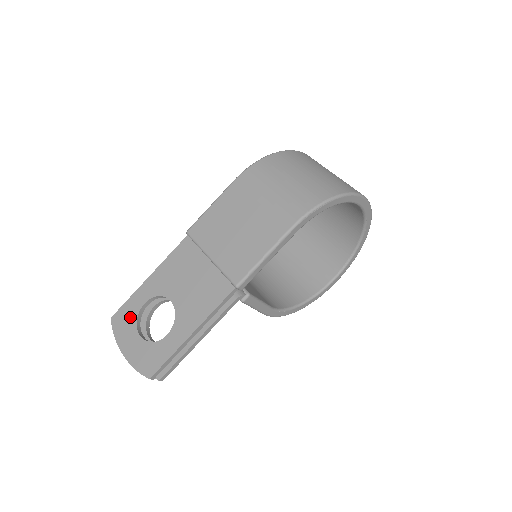
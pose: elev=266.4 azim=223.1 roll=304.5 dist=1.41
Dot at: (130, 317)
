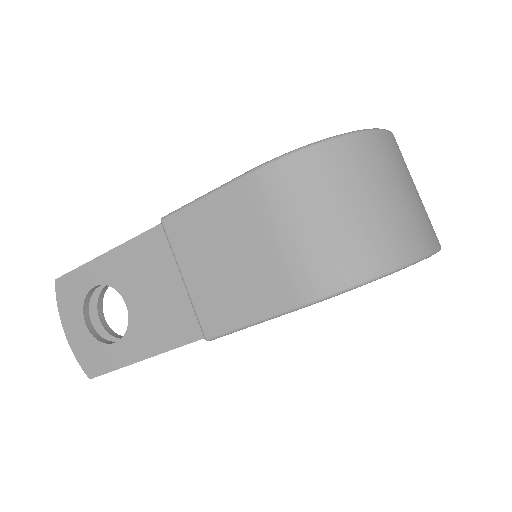
Dot at: (77, 293)
